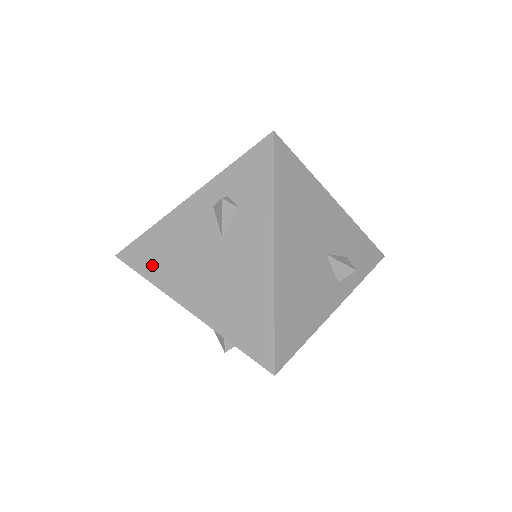
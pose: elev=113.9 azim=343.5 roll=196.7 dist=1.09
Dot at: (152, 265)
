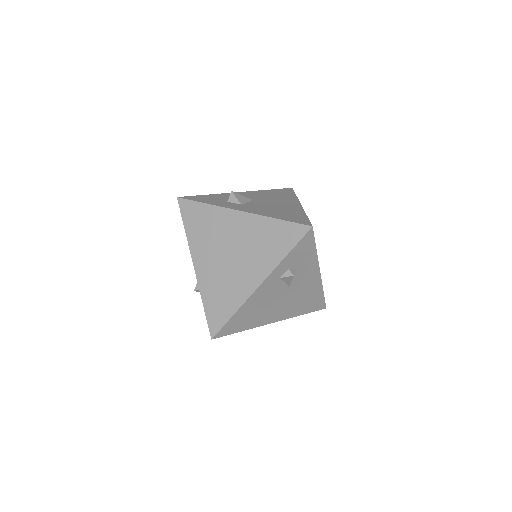
Dot at: (244, 324)
